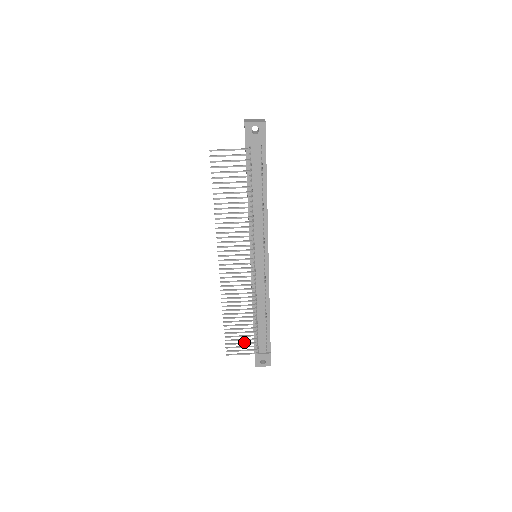
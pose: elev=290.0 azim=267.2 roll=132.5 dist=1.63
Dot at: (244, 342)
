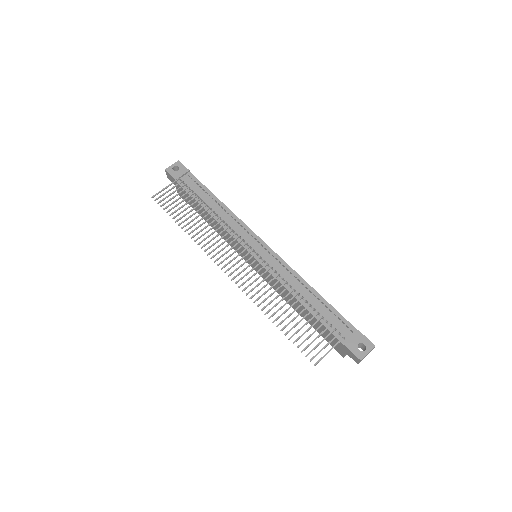
Dot at: (318, 335)
